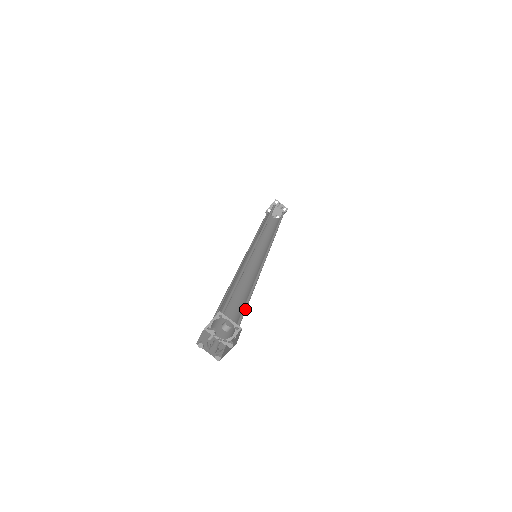
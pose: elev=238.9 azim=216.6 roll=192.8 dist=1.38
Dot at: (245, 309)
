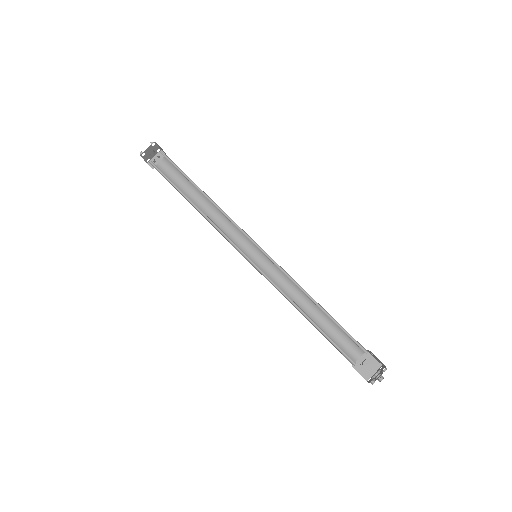
Dot at: (343, 329)
